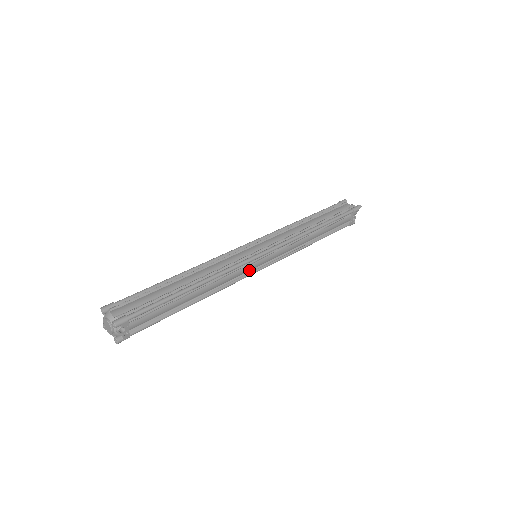
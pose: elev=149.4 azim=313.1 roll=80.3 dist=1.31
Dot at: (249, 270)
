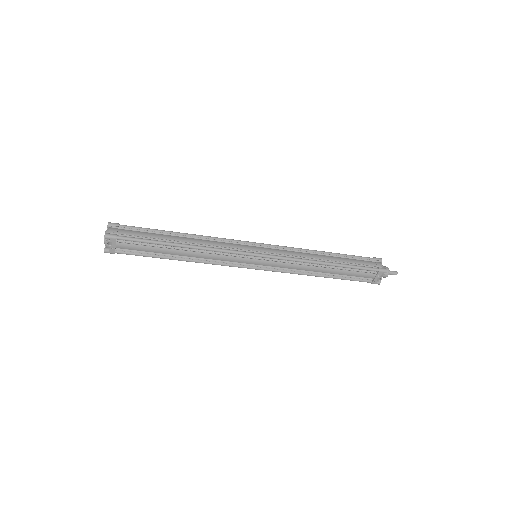
Dot at: (241, 262)
